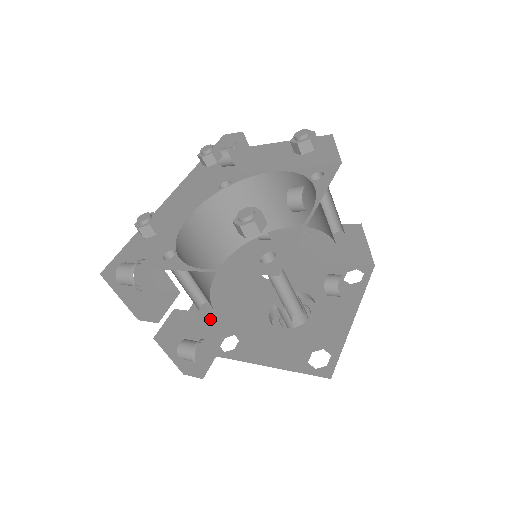
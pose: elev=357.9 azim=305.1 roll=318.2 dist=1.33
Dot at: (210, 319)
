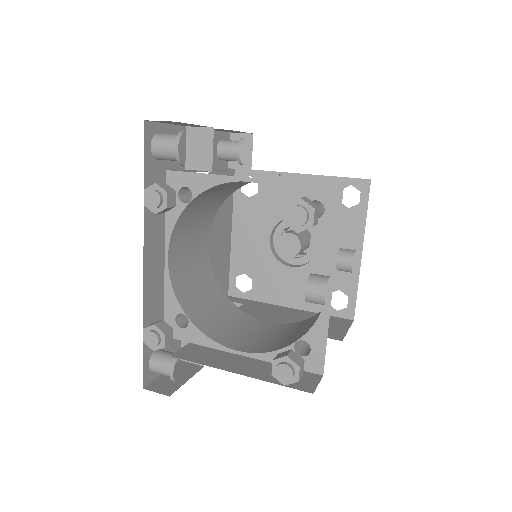
Dot at: (219, 277)
